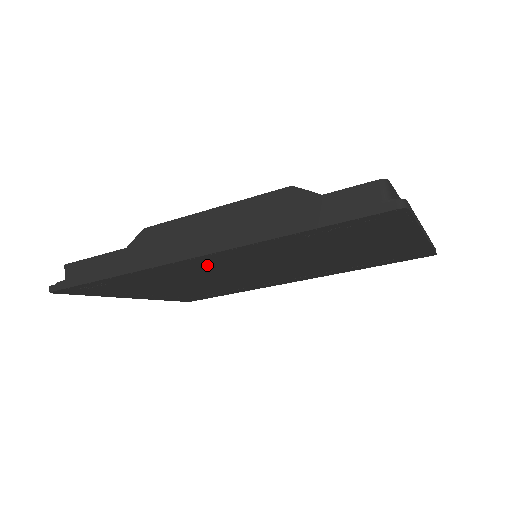
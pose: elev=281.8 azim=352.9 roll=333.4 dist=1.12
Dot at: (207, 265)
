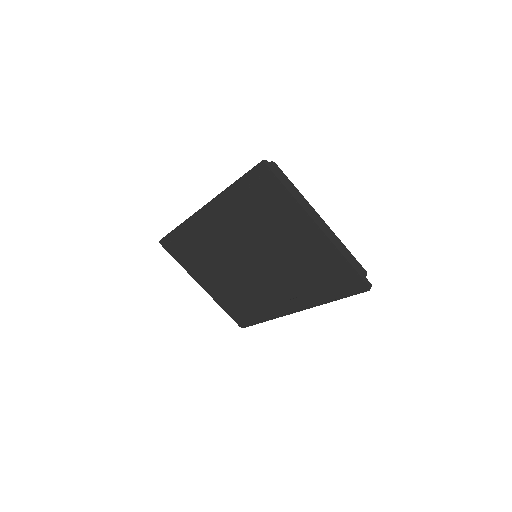
Dot at: (214, 228)
